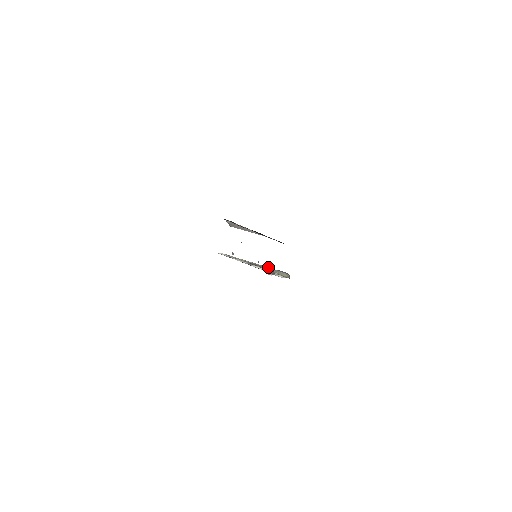
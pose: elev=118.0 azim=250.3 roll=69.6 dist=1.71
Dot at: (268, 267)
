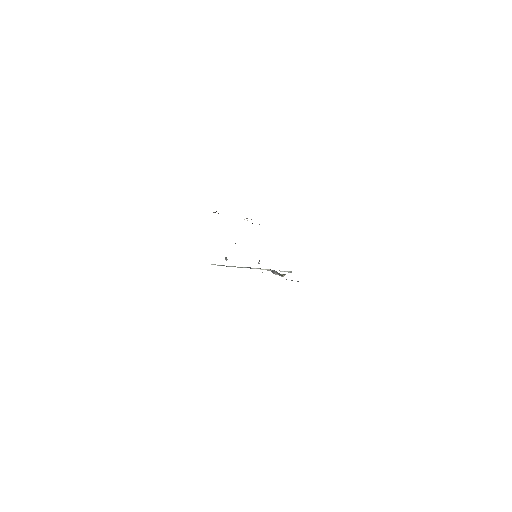
Dot at: occluded
